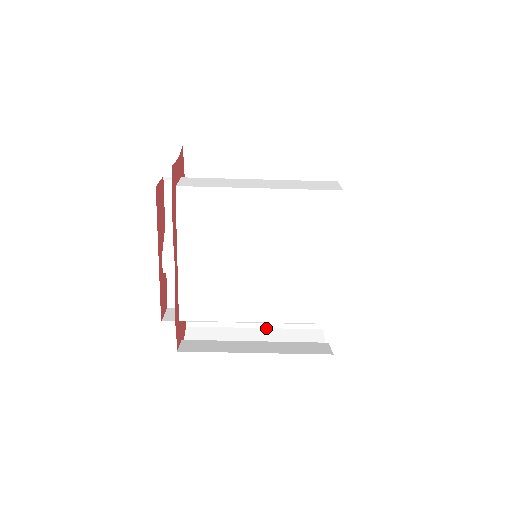
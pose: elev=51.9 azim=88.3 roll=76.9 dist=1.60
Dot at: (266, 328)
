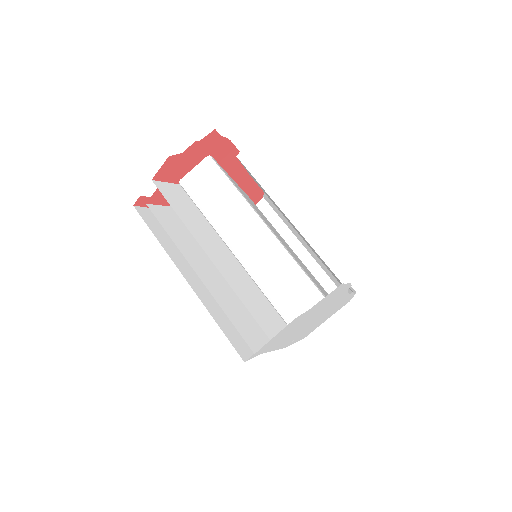
Dot at: (217, 268)
